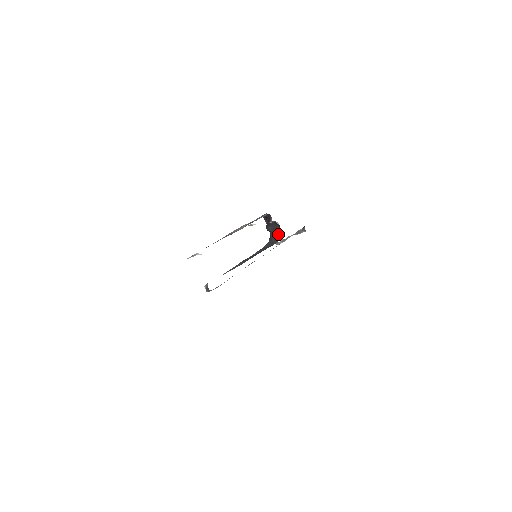
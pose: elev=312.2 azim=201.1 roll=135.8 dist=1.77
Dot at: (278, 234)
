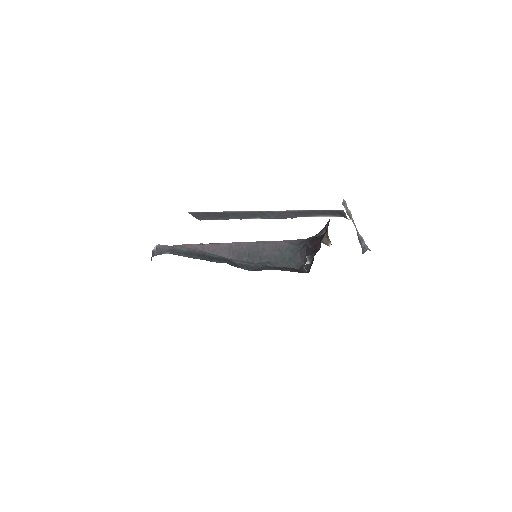
Dot at: (305, 265)
